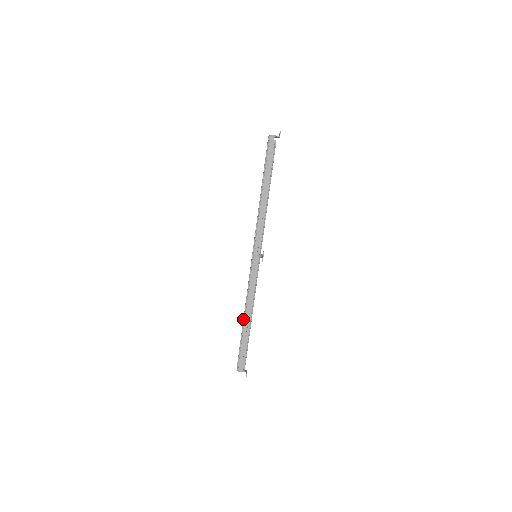
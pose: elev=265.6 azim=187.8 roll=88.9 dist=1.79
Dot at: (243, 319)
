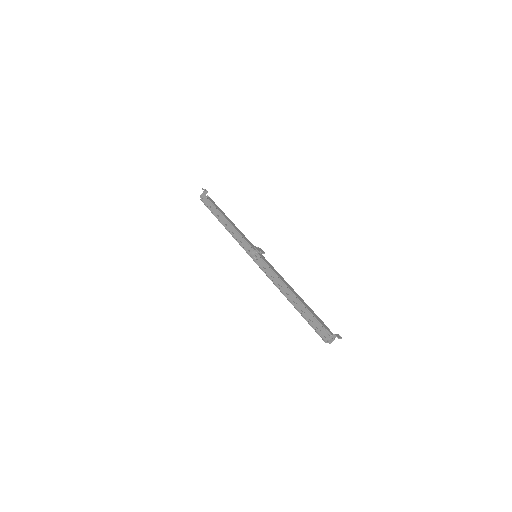
Dot at: occluded
